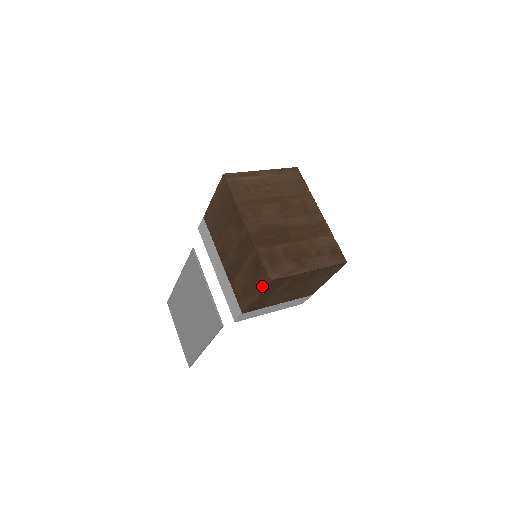
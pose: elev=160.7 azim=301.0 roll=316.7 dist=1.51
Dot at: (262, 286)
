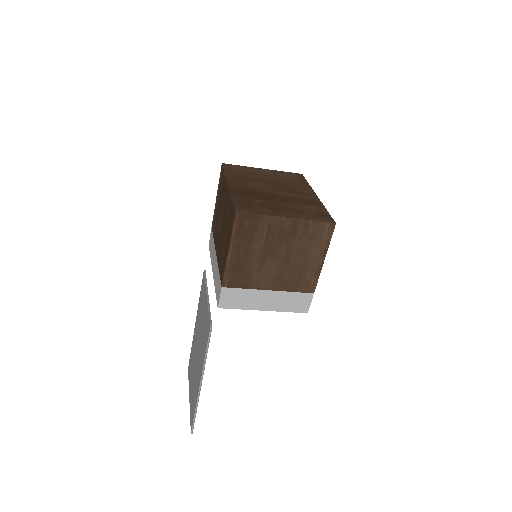
Dot at: (232, 229)
